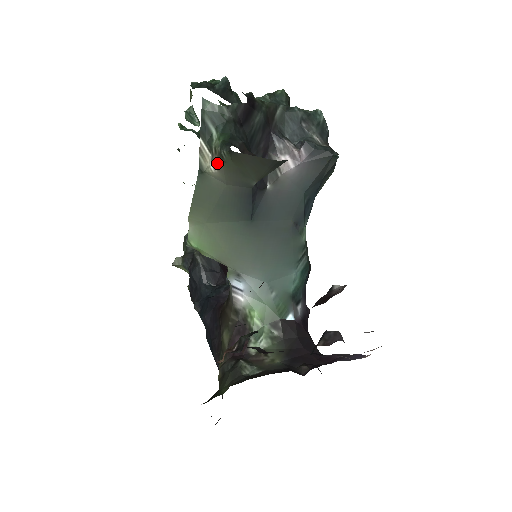
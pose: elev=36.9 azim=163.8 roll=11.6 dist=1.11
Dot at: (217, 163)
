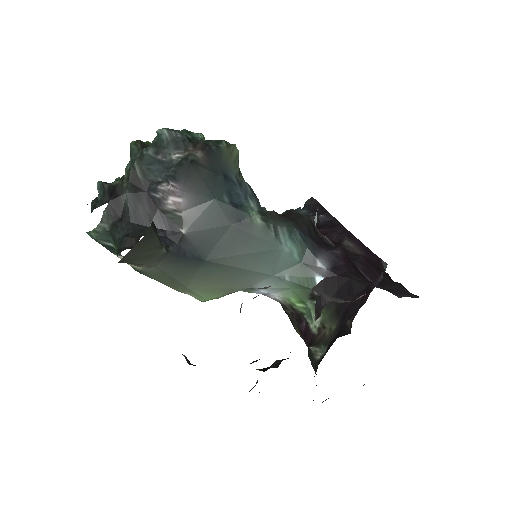
Dot at: occluded
